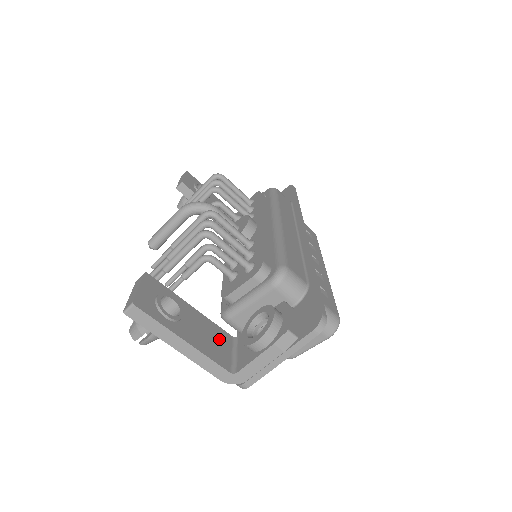
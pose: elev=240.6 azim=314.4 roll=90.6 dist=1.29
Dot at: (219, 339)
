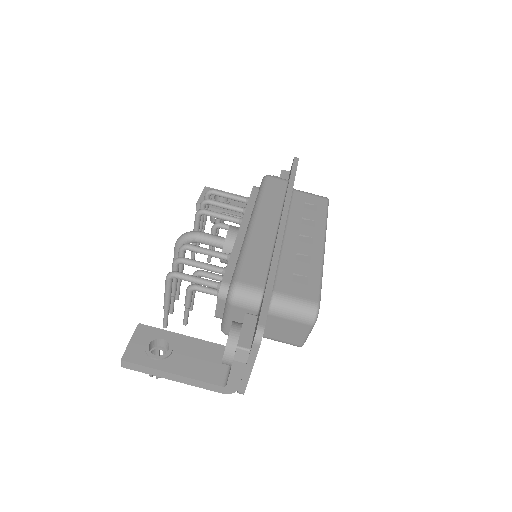
Dot at: (214, 357)
